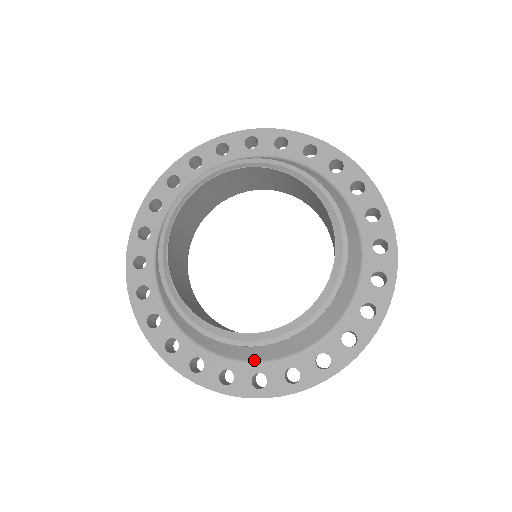
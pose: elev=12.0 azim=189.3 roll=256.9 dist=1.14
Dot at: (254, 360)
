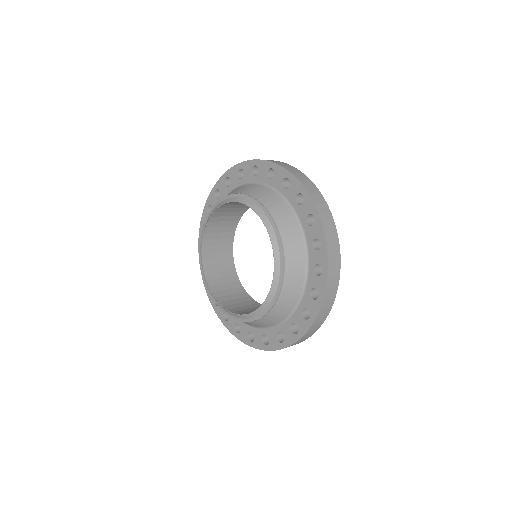
Dot at: occluded
